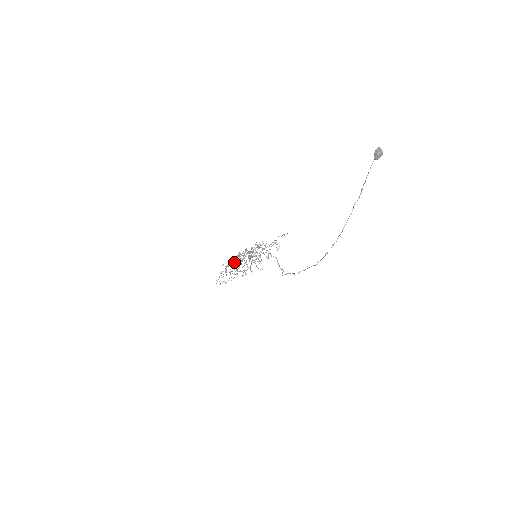
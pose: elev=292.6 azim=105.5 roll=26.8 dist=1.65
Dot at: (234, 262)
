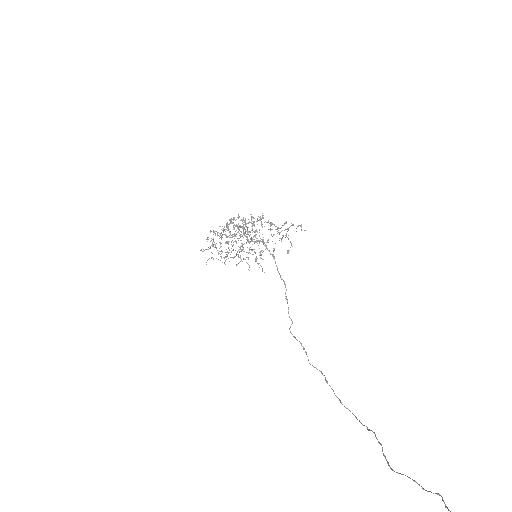
Dot at: (225, 235)
